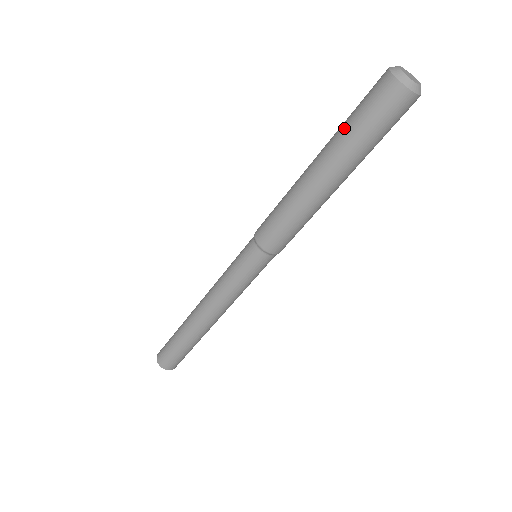
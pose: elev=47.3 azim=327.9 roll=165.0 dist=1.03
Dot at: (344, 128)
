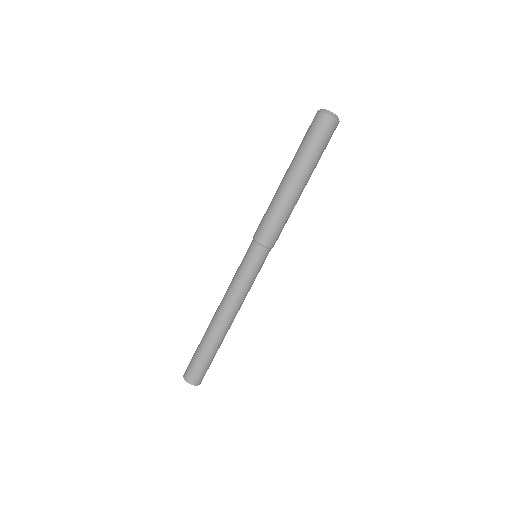
Dot at: (302, 149)
